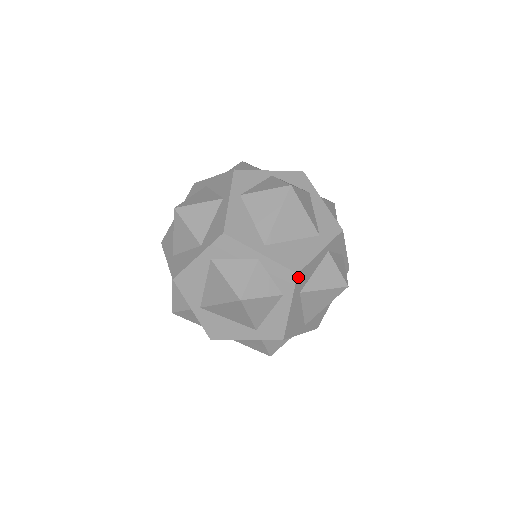
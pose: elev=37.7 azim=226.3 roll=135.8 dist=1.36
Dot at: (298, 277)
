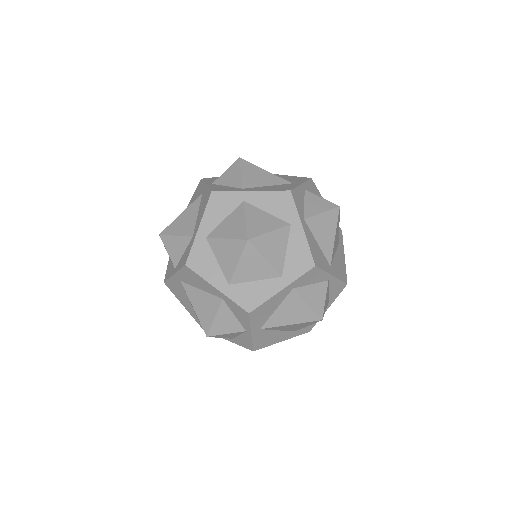
Dot at: (344, 285)
